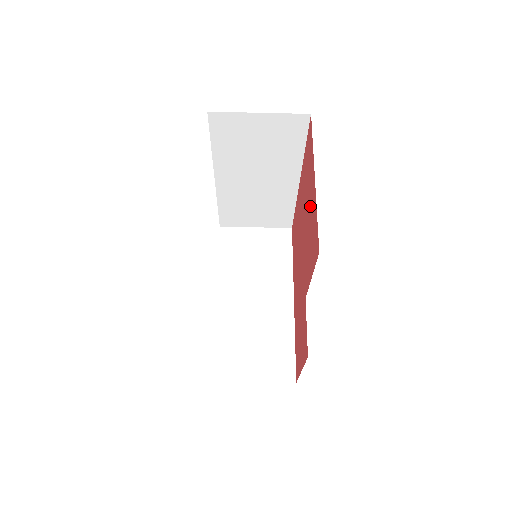
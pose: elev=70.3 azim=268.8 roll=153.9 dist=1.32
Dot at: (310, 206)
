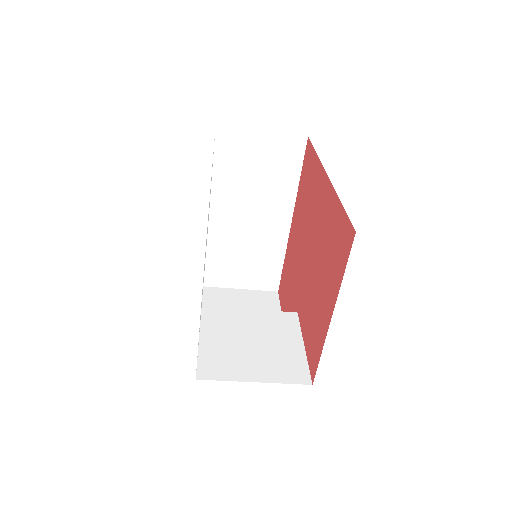
Dot at: (321, 298)
